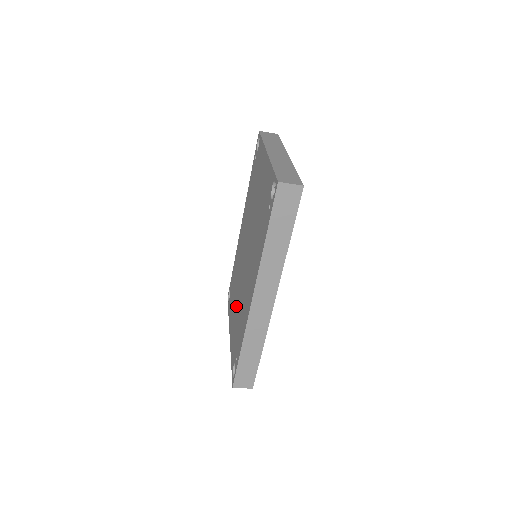
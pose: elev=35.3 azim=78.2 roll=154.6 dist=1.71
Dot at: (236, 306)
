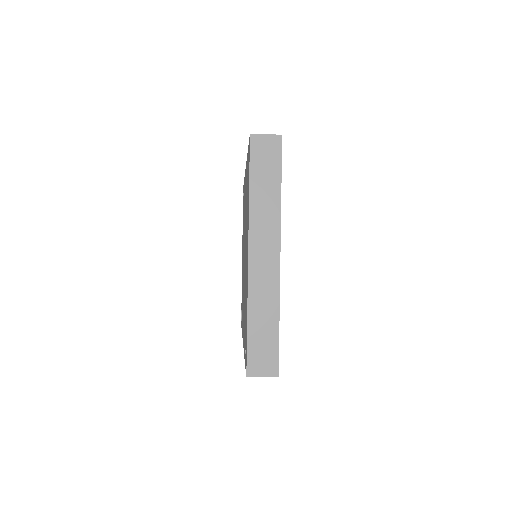
Dot at: occluded
